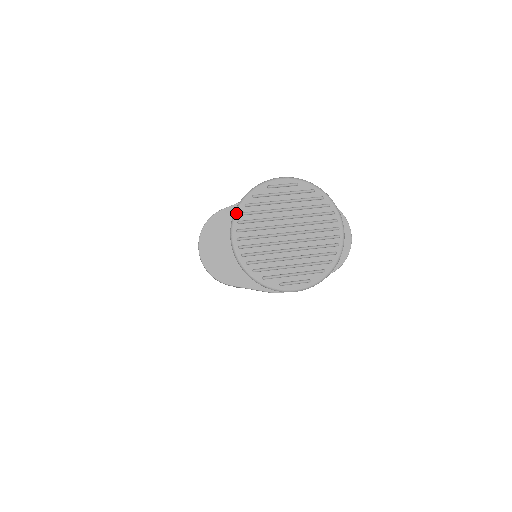
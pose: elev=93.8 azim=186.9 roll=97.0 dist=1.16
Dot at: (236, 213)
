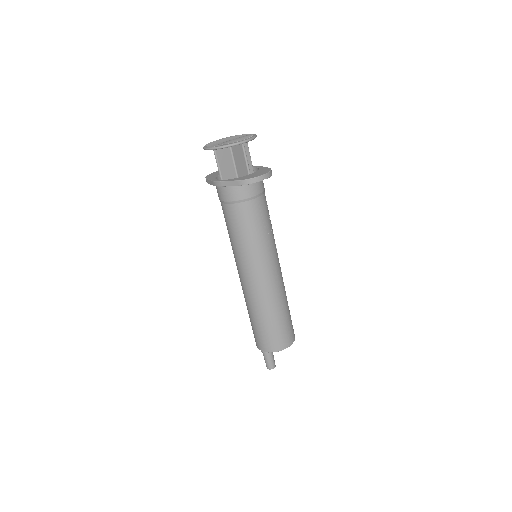
Dot at: occluded
